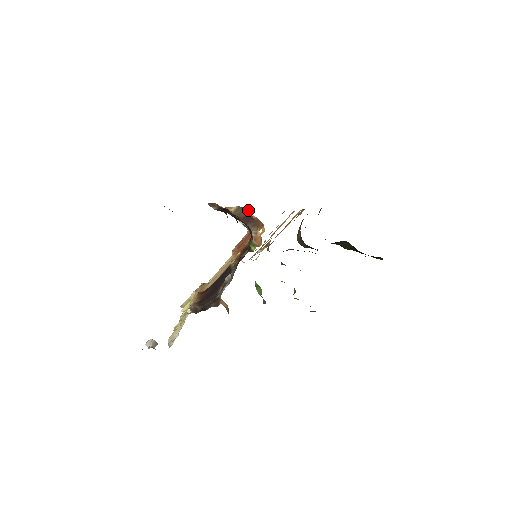
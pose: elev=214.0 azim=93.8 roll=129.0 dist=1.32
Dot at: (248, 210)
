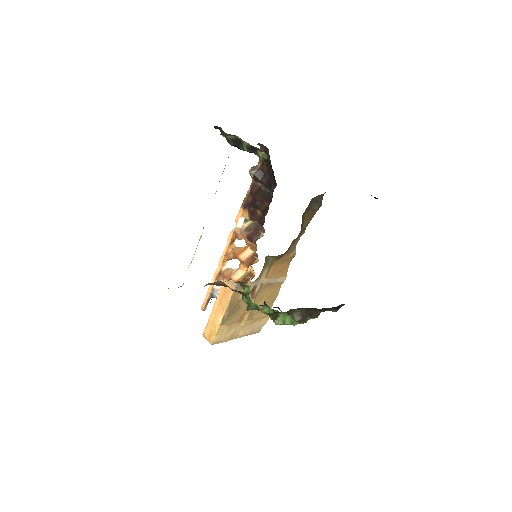
Dot at: occluded
